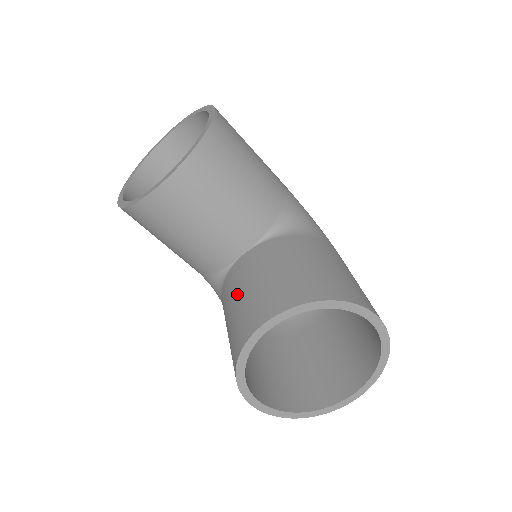
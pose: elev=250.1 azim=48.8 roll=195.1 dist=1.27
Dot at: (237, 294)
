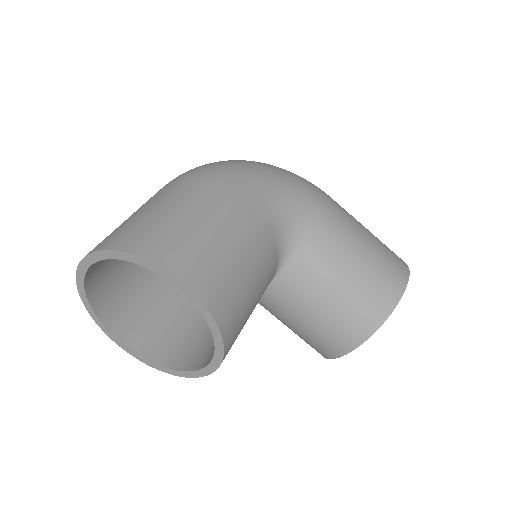
Dot at: (289, 322)
